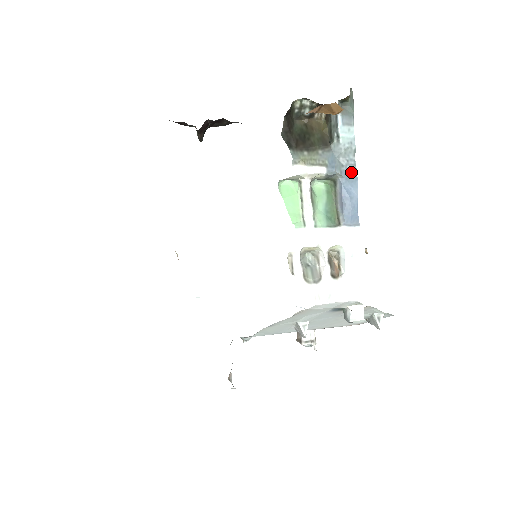
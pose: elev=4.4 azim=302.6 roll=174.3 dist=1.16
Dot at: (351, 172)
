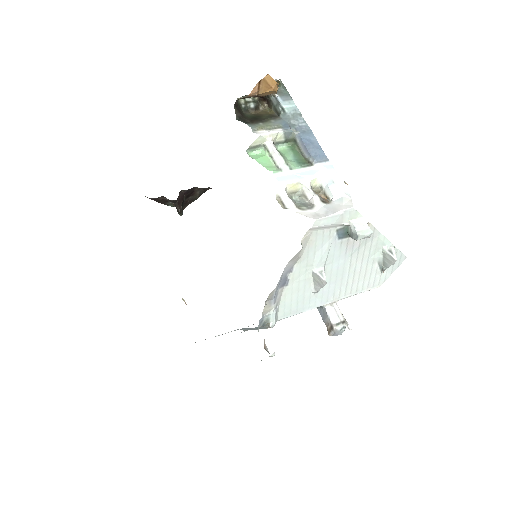
Dot at: (304, 128)
